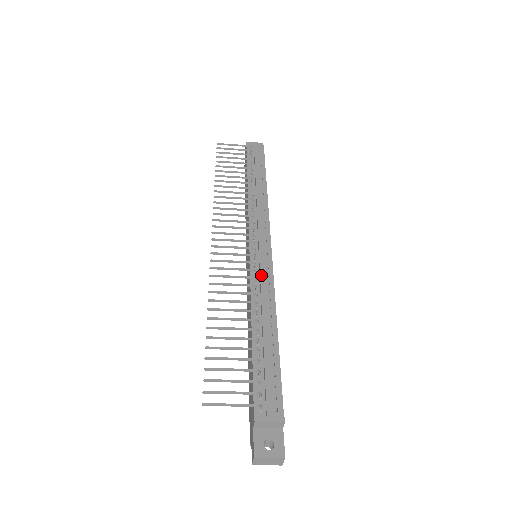
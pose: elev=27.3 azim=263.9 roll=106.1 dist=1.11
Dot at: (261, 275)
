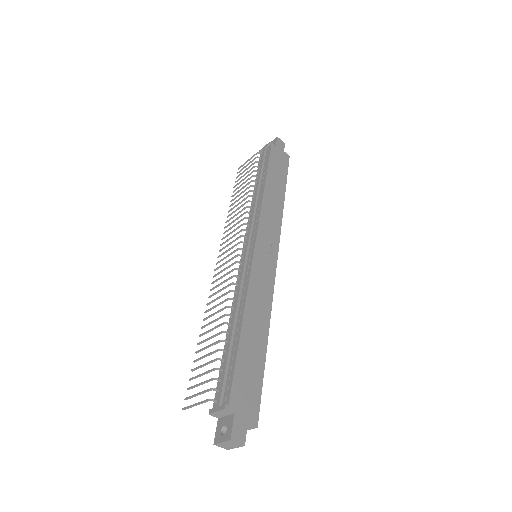
Dot at: (240, 277)
